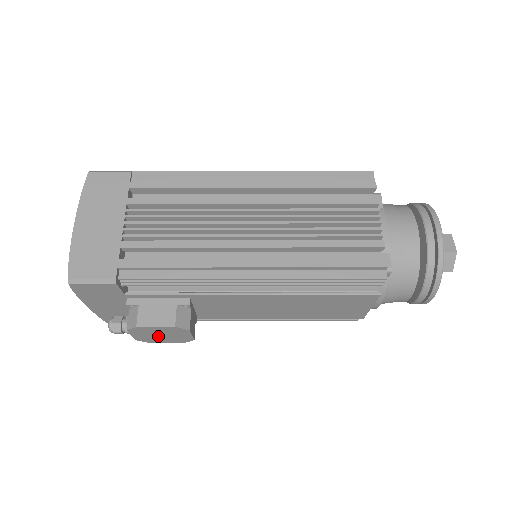
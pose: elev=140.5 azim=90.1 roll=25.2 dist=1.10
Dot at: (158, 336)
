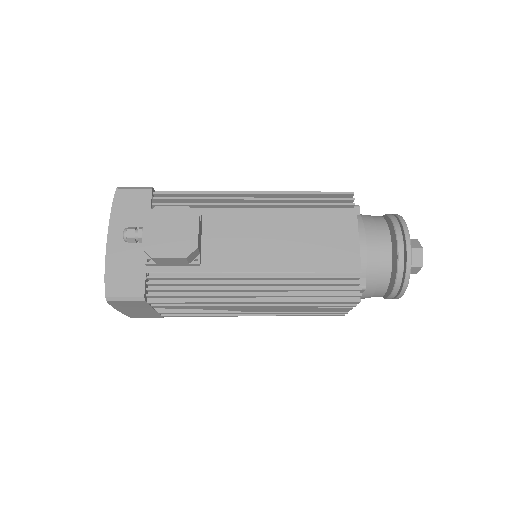
Dot at: (166, 235)
